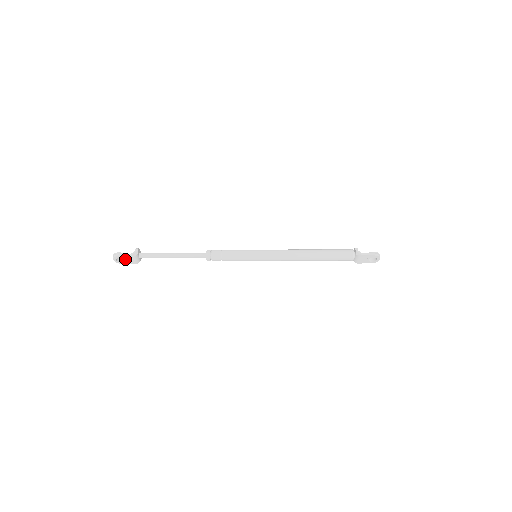
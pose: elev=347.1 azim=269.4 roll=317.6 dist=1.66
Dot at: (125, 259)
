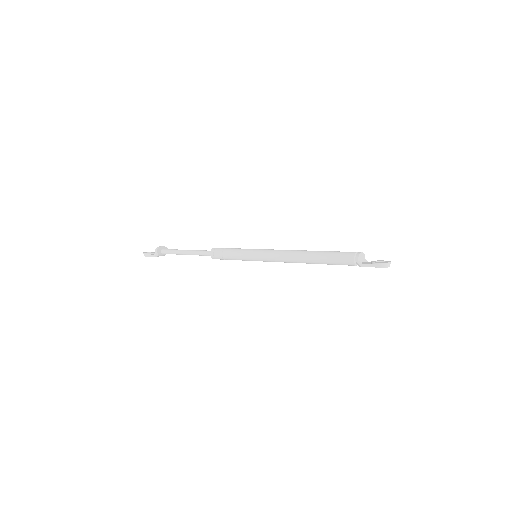
Dot at: occluded
